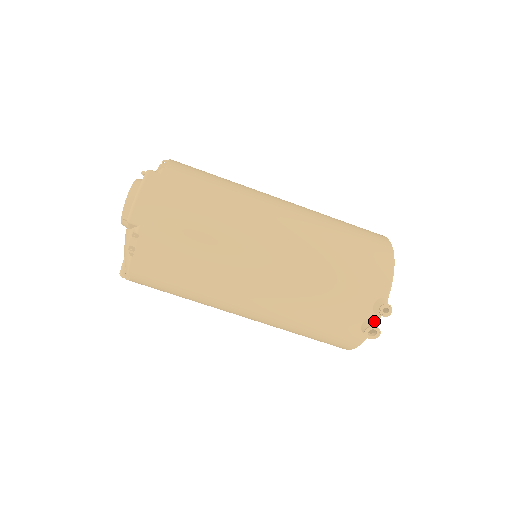
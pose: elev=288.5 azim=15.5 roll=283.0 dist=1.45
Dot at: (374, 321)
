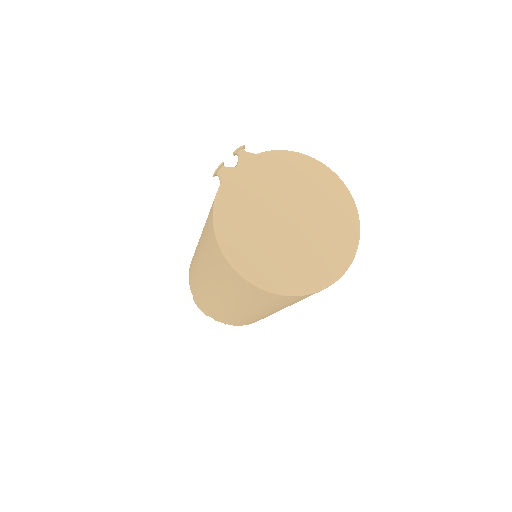
Dot at: occluded
